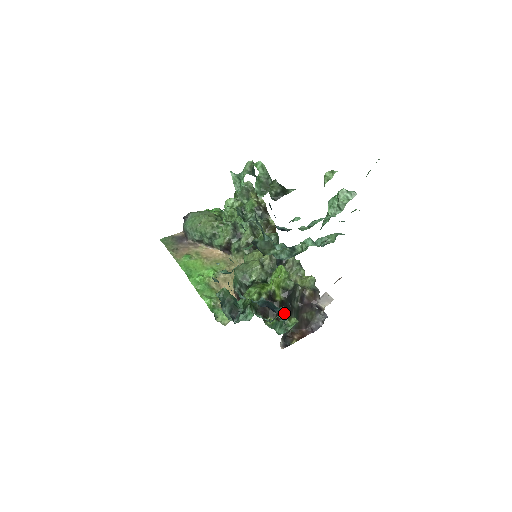
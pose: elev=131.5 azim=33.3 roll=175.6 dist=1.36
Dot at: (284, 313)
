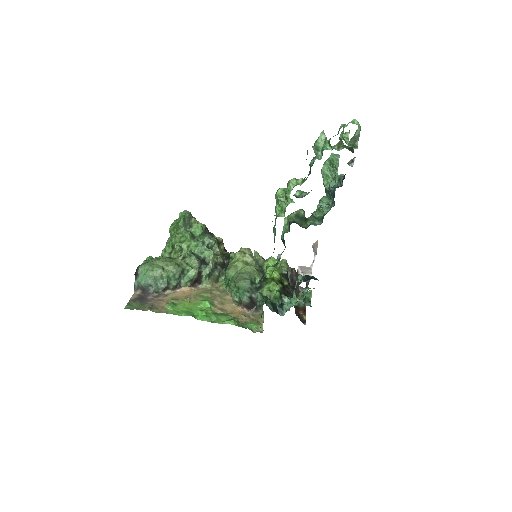
Dot at: occluded
